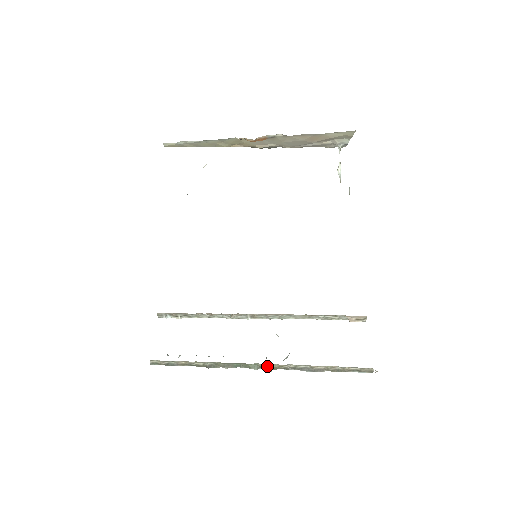
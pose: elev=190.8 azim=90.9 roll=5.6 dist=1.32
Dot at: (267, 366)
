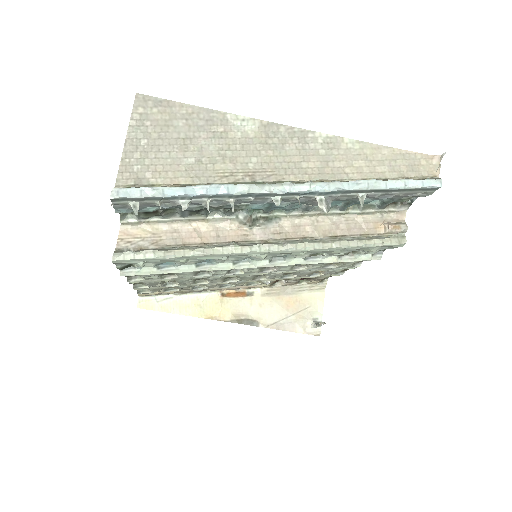
Dot at: (303, 183)
